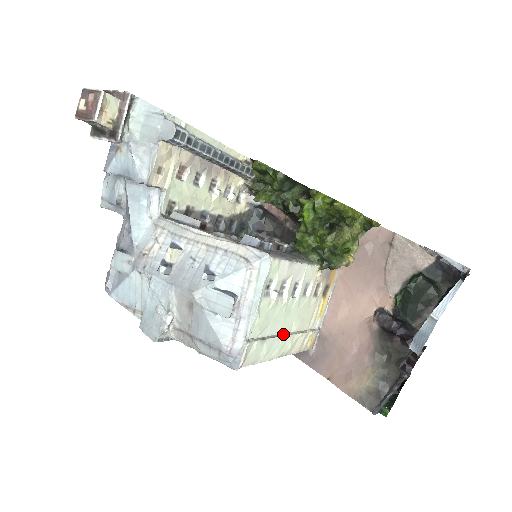
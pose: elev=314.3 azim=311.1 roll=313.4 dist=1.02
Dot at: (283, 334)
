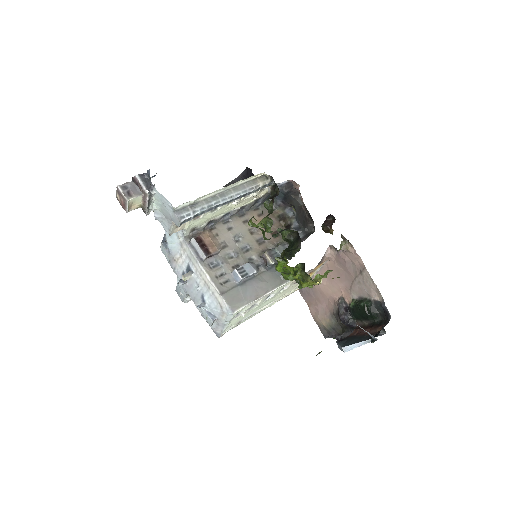
Dot at: (261, 309)
